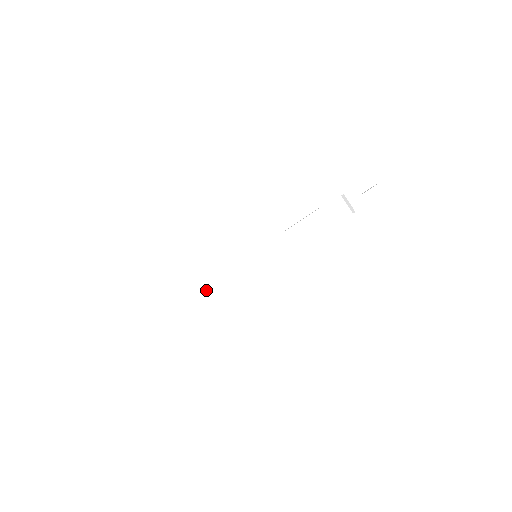
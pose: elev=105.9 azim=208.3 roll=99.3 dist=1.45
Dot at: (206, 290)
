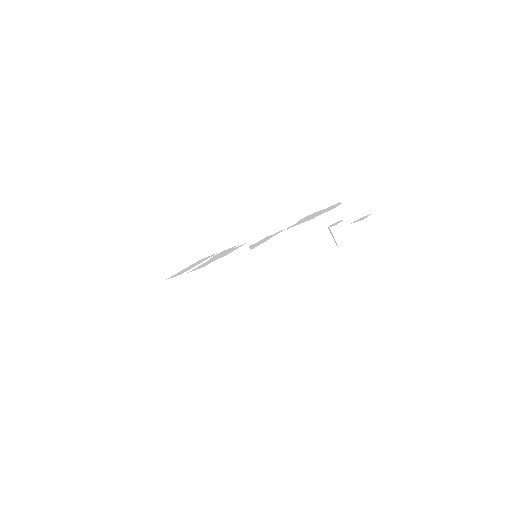
Dot at: occluded
